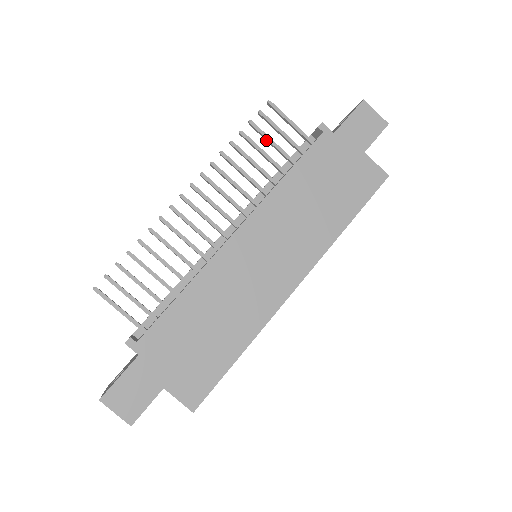
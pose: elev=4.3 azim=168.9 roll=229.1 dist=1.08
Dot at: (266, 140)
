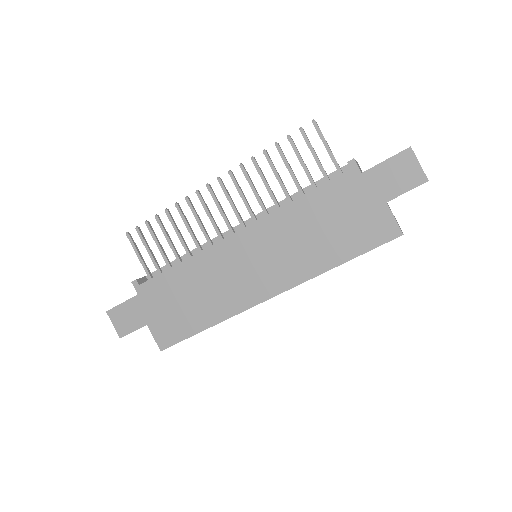
Dot at: (298, 158)
